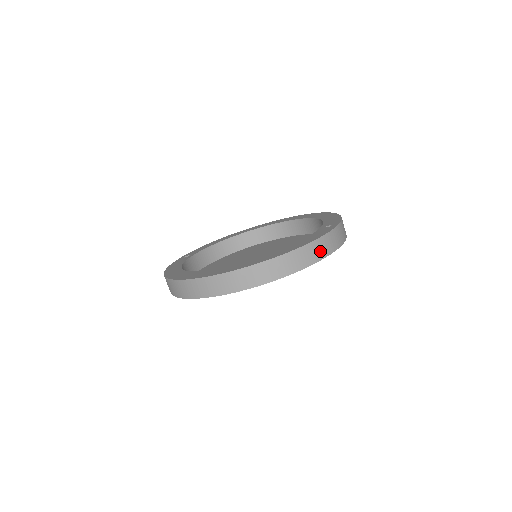
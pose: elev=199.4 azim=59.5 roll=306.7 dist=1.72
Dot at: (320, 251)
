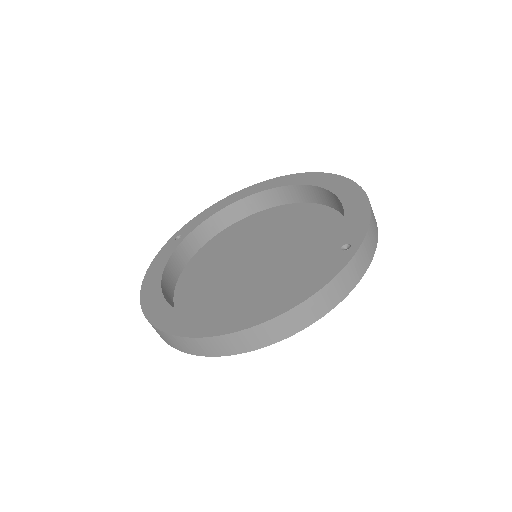
Dot at: (323, 305)
